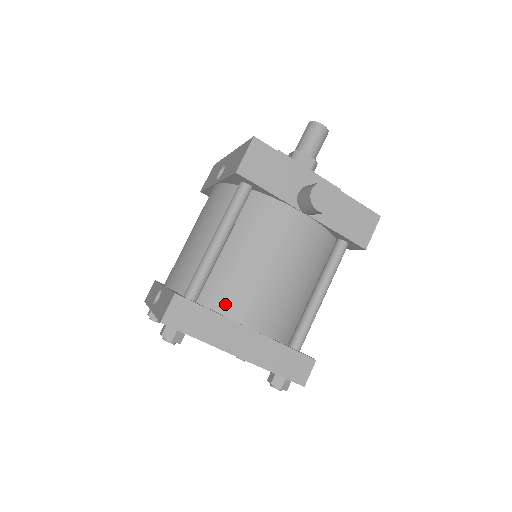
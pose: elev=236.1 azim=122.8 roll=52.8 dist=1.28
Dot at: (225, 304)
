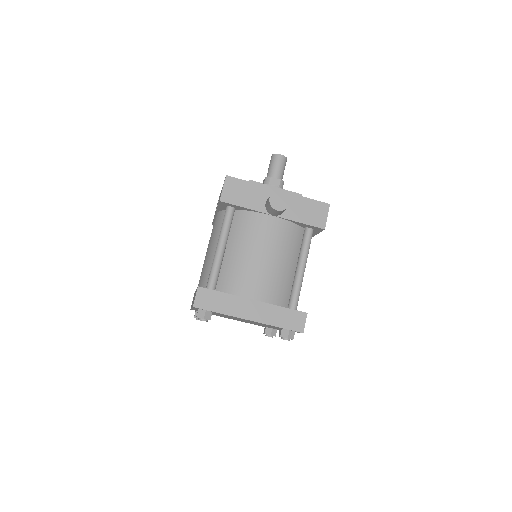
Dot at: (234, 288)
